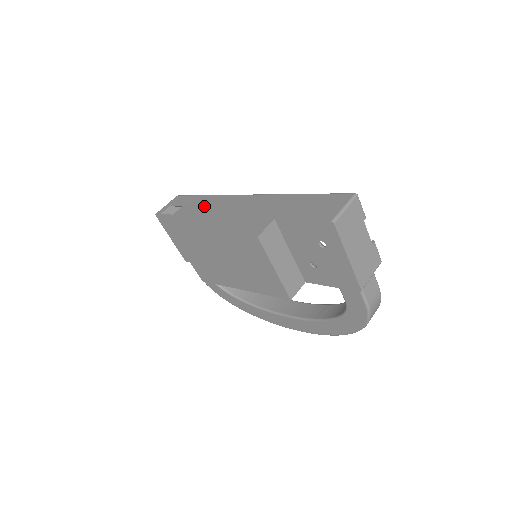
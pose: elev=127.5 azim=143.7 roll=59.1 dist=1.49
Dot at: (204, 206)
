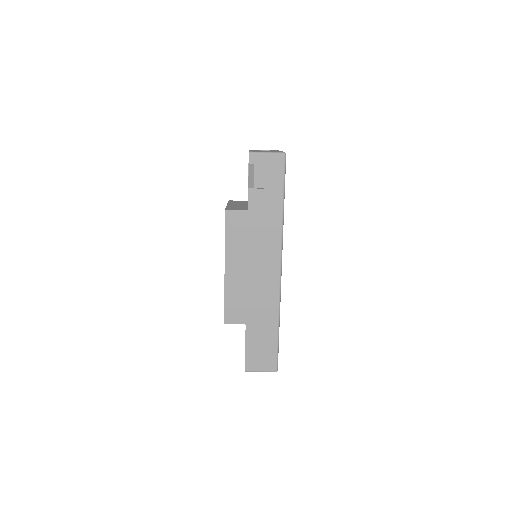
Dot at: (262, 226)
